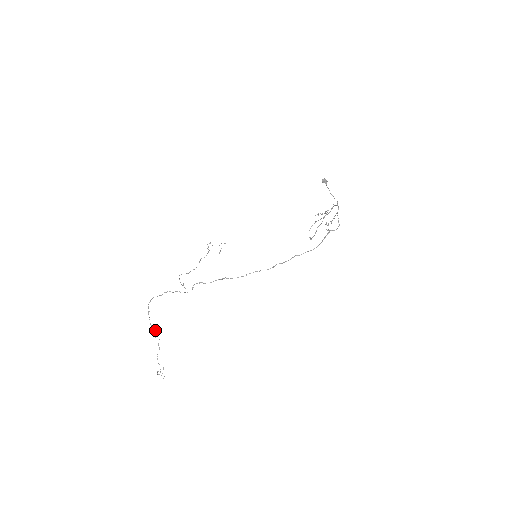
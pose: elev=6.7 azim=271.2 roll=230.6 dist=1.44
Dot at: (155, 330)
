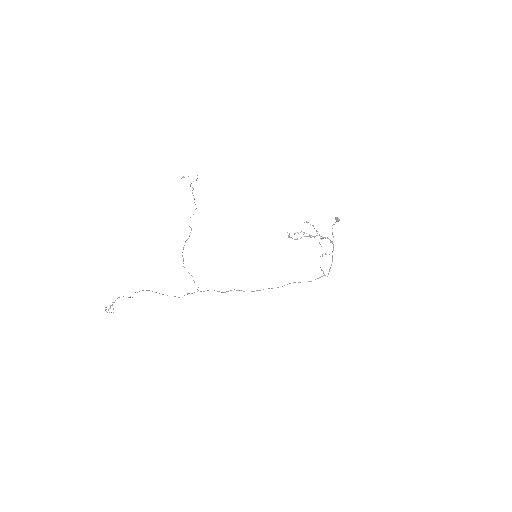
Dot at: occluded
